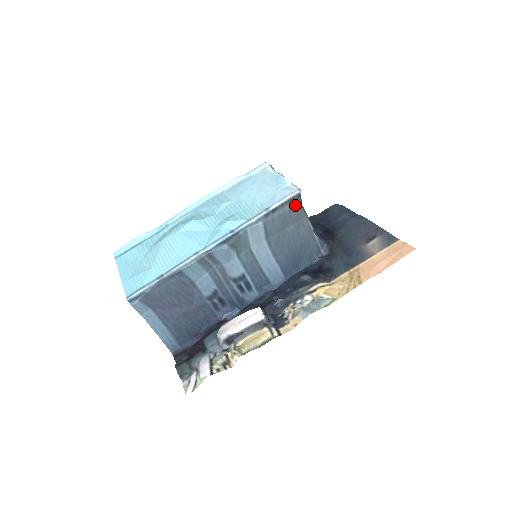
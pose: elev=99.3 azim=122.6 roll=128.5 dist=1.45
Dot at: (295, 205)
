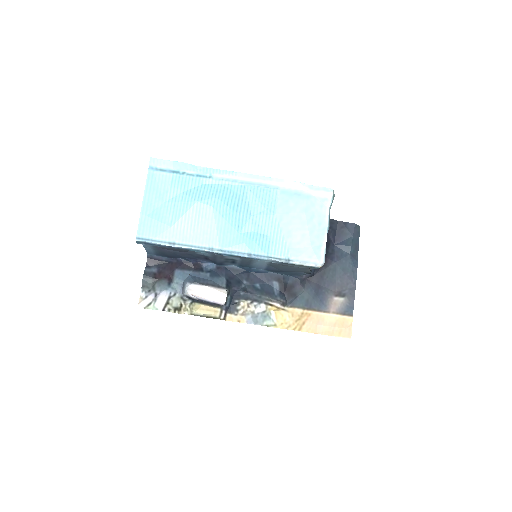
Dot at: (310, 268)
